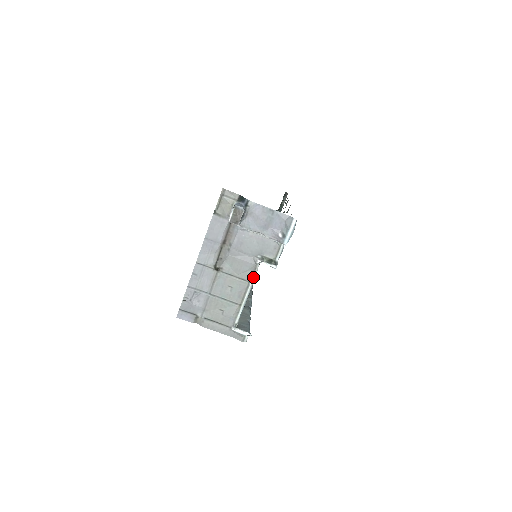
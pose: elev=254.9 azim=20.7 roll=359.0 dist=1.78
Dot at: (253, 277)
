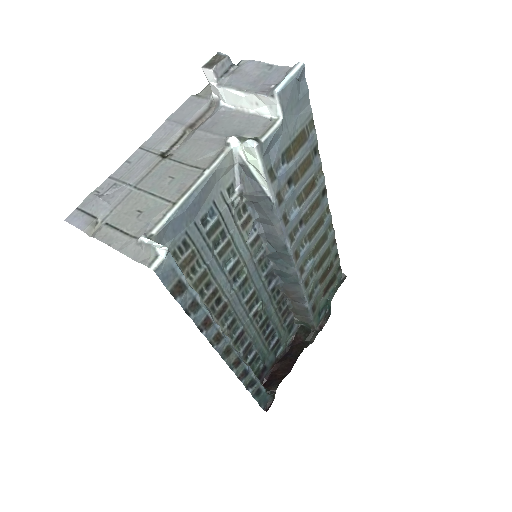
Dot at: (214, 164)
